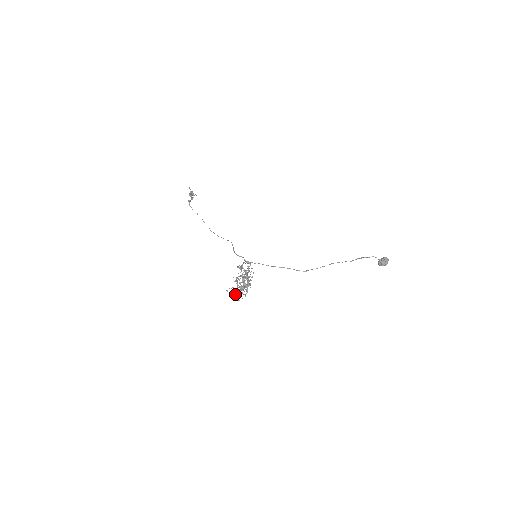
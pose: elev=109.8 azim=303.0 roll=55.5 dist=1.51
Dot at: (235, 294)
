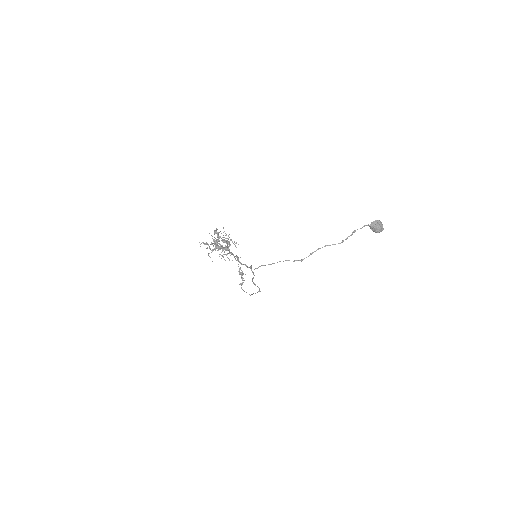
Dot at: occluded
